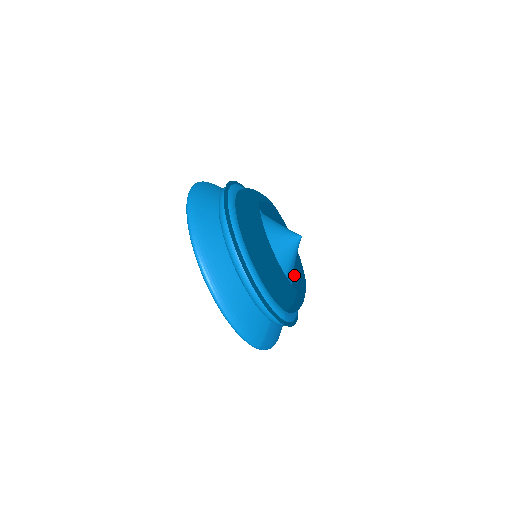
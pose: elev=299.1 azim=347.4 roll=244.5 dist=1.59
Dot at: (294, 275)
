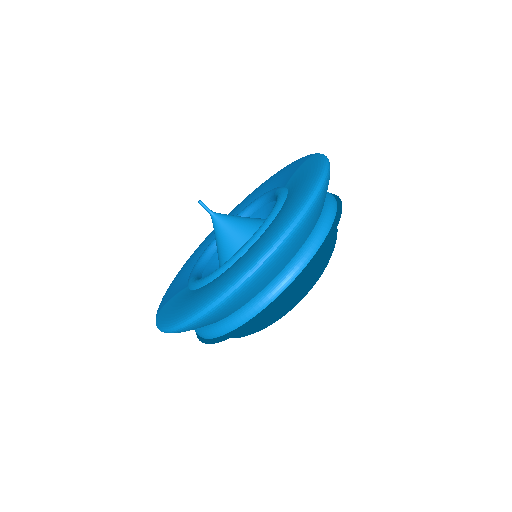
Dot at: occluded
